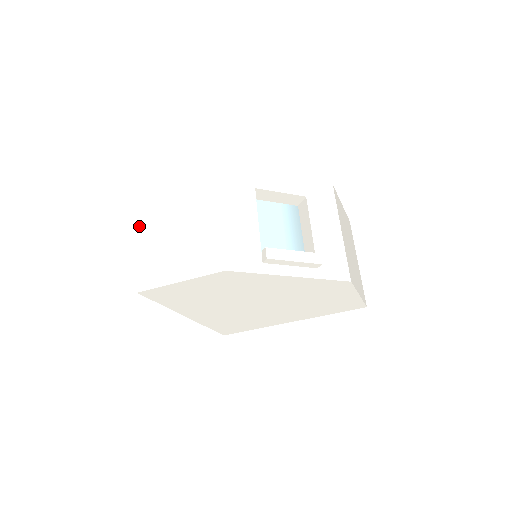
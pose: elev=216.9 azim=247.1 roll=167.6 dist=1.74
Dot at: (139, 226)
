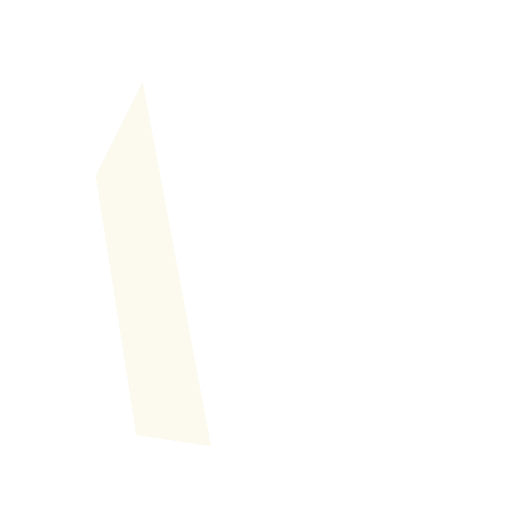
Dot at: occluded
